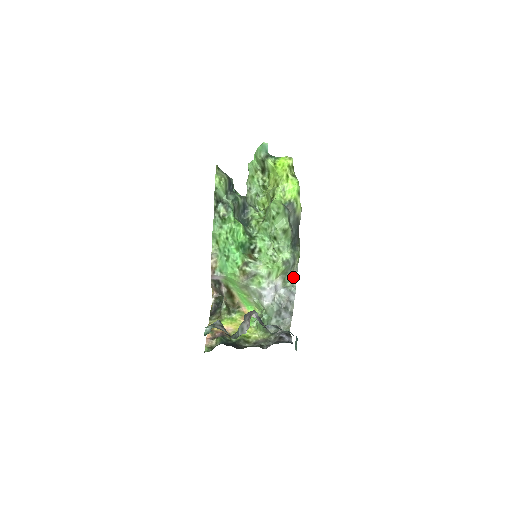
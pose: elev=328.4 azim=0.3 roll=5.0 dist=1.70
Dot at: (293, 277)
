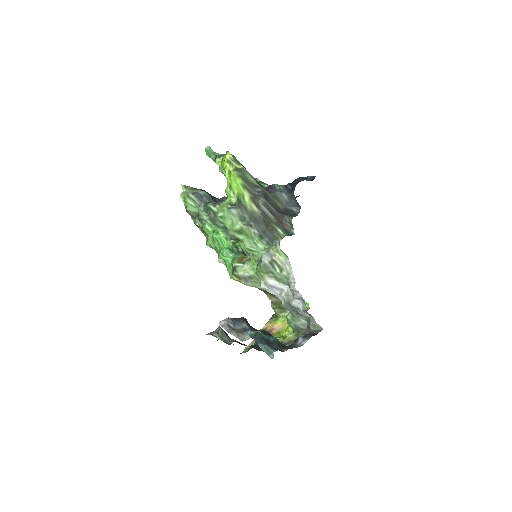
Dot at: (286, 273)
